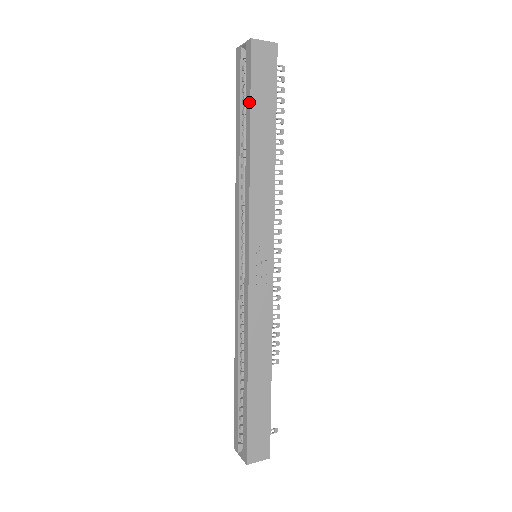
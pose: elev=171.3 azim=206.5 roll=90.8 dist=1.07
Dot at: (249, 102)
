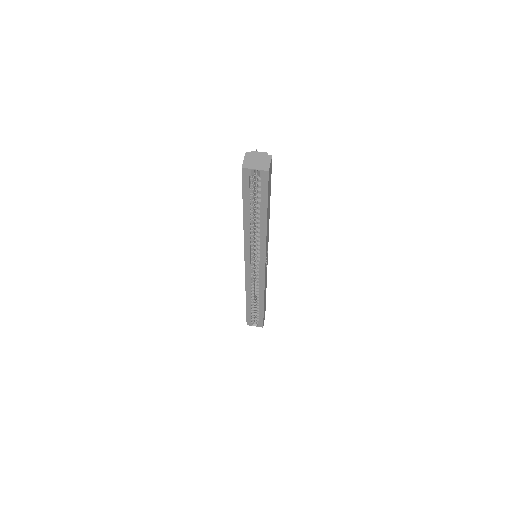
Dot at: (266, 203)
